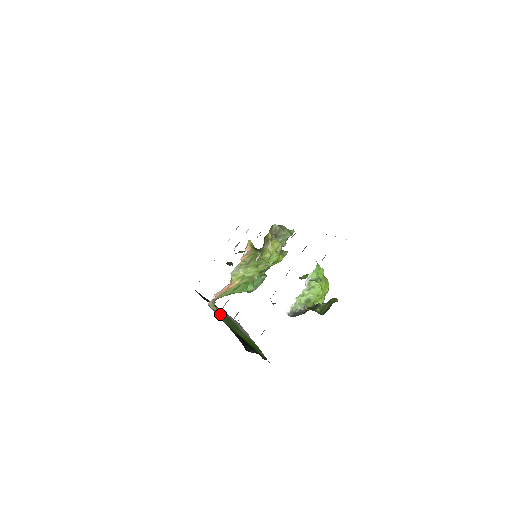
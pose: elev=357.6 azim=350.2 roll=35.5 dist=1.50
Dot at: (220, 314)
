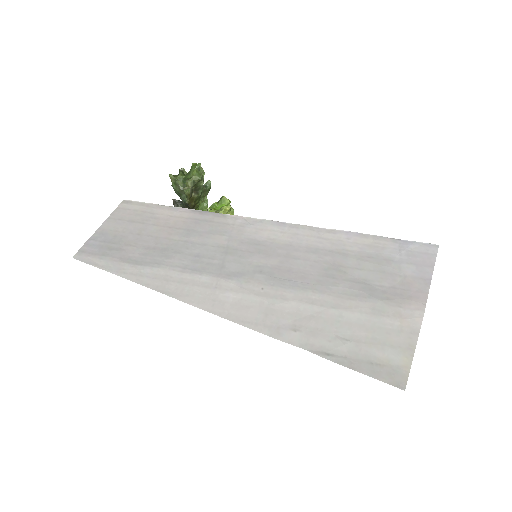
Dot at: occluded
